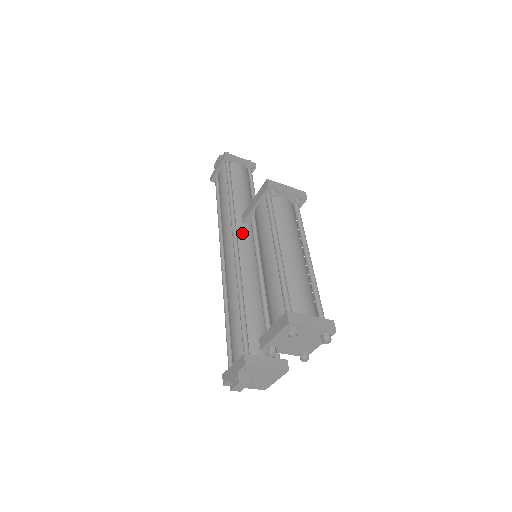
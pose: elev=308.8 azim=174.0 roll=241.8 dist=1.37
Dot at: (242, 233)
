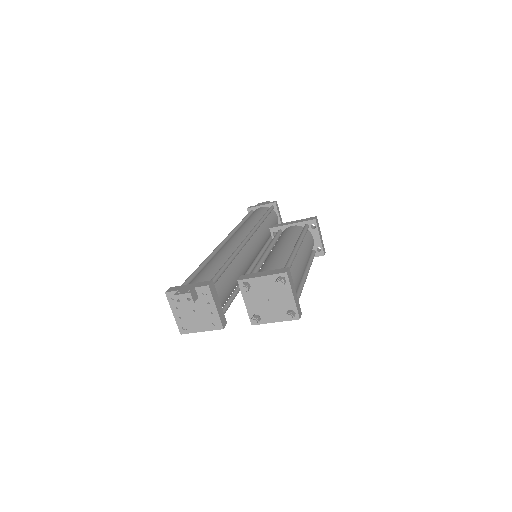
Dot at: (255, 240)
